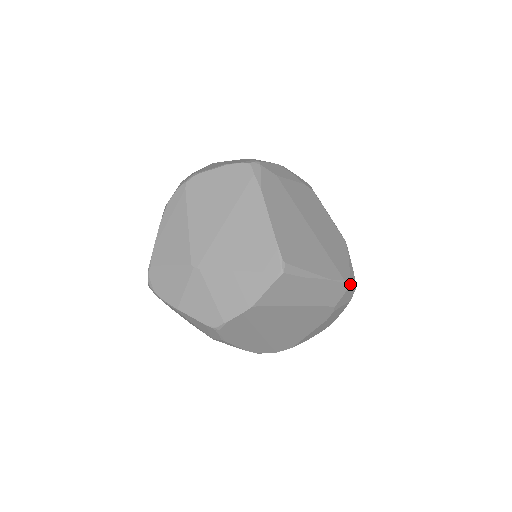
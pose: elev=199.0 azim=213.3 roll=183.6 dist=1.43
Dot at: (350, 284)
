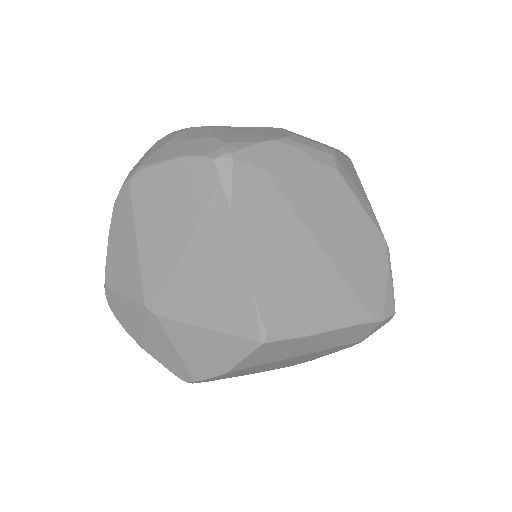
Dot at: (383, 319)
